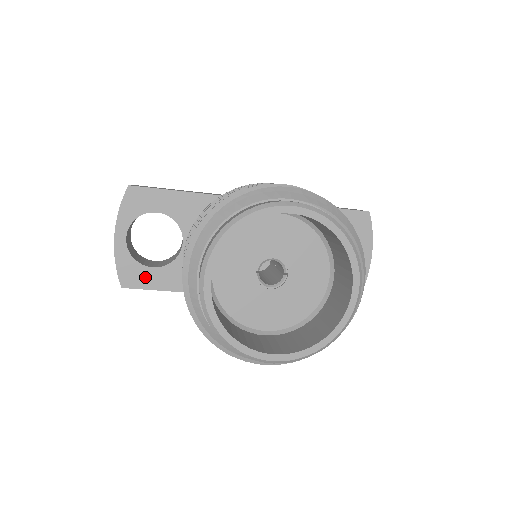
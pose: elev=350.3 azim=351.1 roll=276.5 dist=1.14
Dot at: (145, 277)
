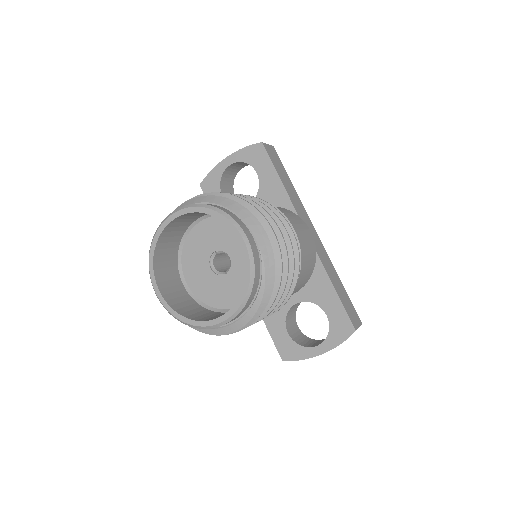
Dot at: occluded
